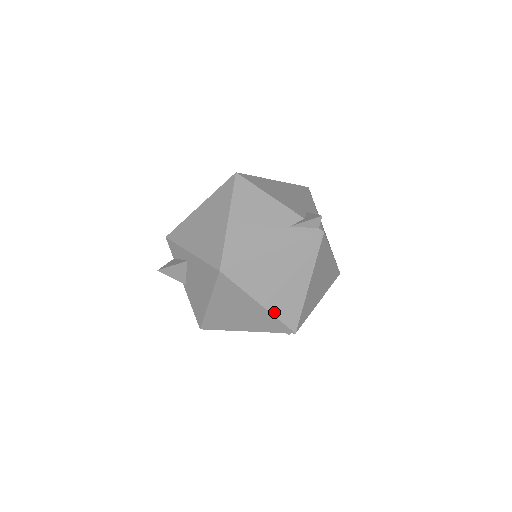
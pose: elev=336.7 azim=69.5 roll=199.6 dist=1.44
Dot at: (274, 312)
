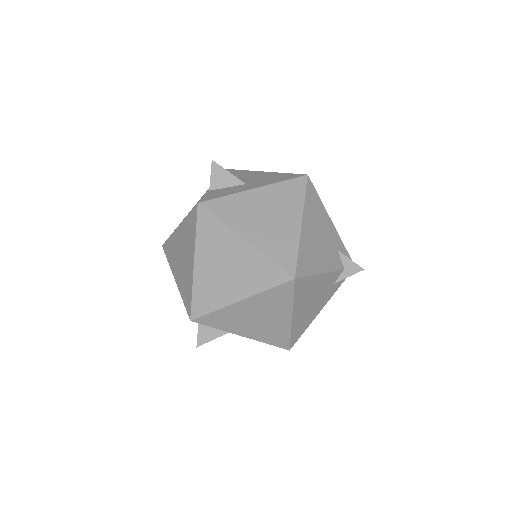
Dot at: occluded
